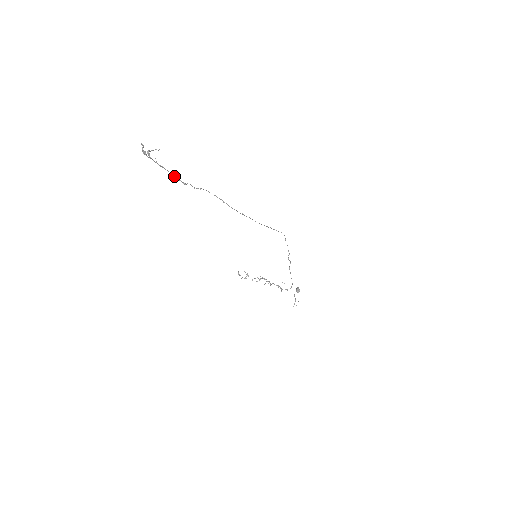
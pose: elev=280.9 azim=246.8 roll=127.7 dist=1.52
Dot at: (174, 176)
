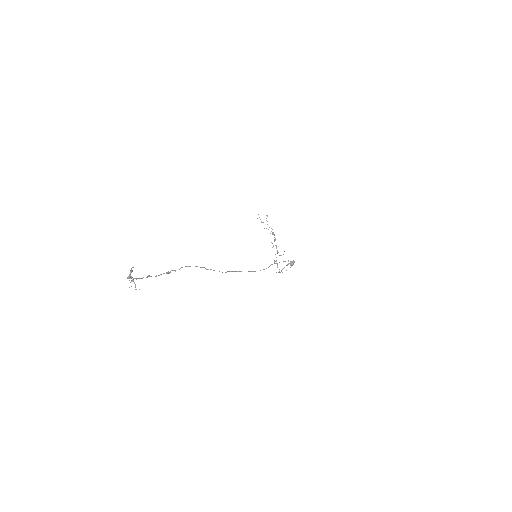
Dot at: occluded
